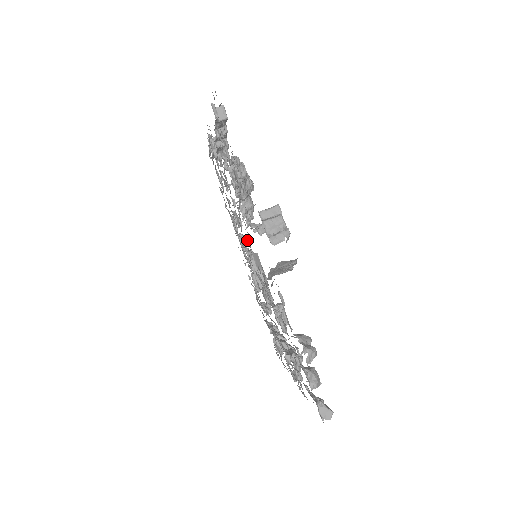
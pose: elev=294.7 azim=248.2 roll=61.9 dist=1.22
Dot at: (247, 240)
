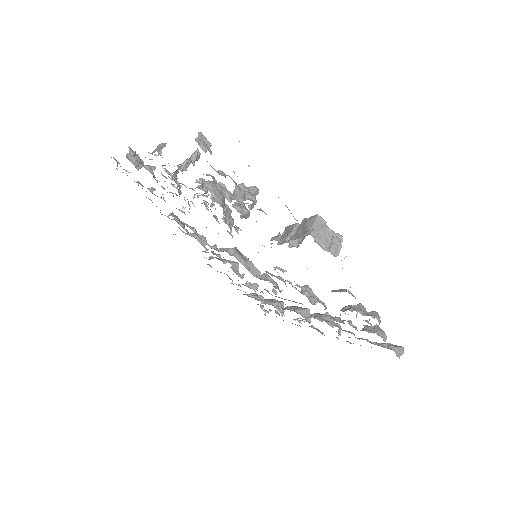
Dot at: (203, 236)
